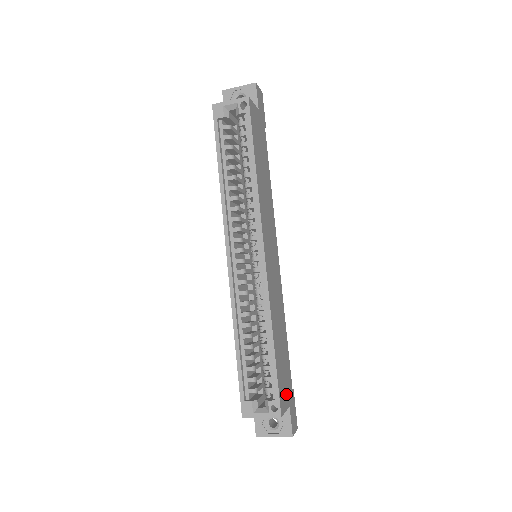
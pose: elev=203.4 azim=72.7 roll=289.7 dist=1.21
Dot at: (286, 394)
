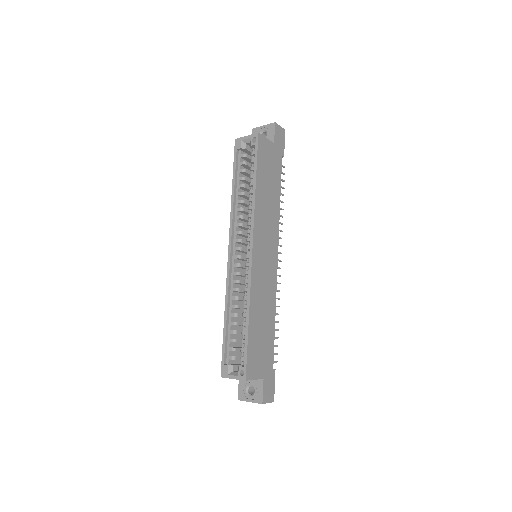
Dot at: (260, 367)
